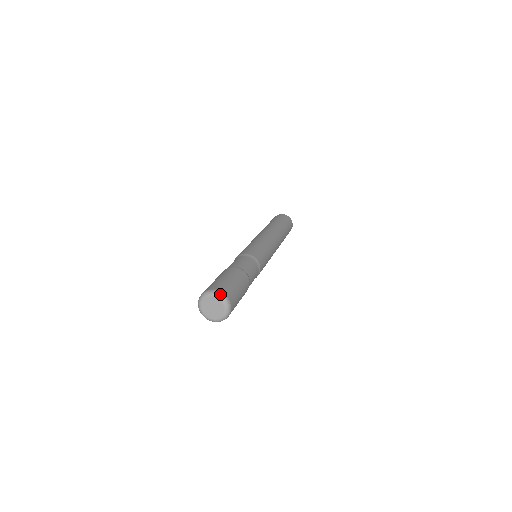
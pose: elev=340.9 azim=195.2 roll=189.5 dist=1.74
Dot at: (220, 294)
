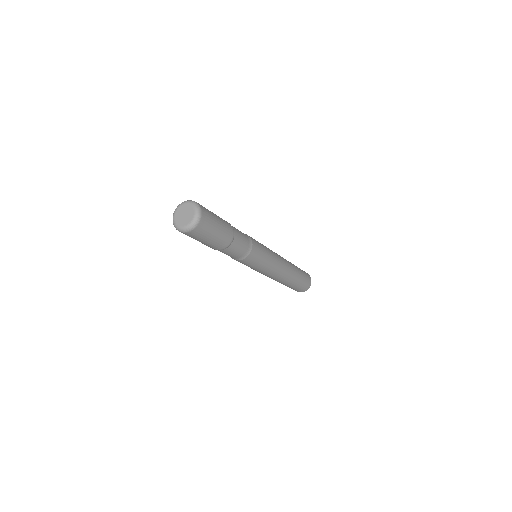
Dot at: (194, 202)
